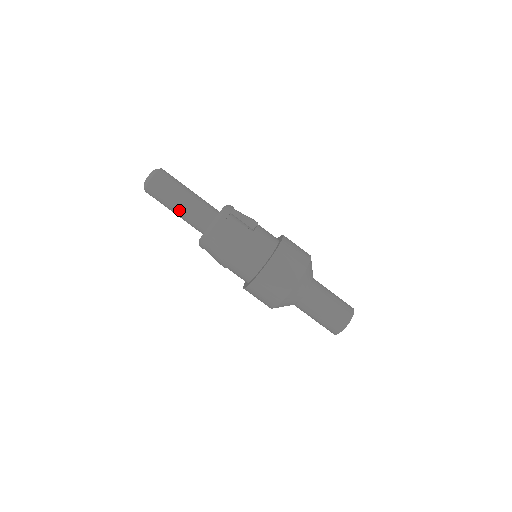
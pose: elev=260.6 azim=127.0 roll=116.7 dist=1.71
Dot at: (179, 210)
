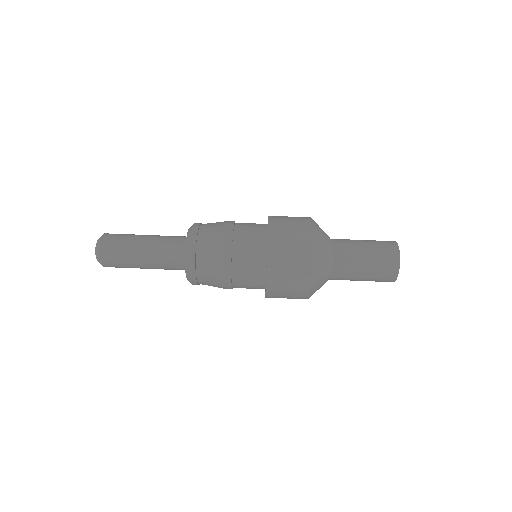
Dot at: (146, 250)
